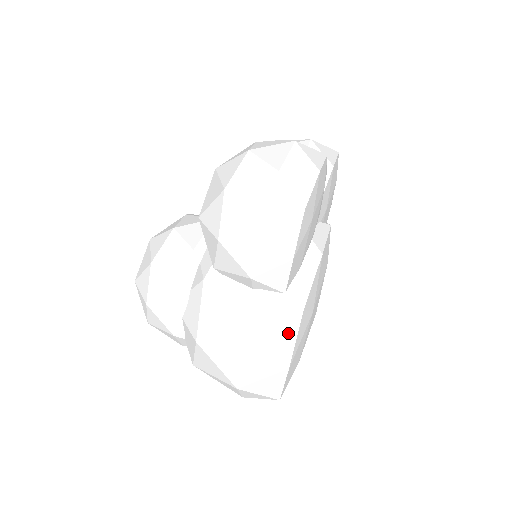
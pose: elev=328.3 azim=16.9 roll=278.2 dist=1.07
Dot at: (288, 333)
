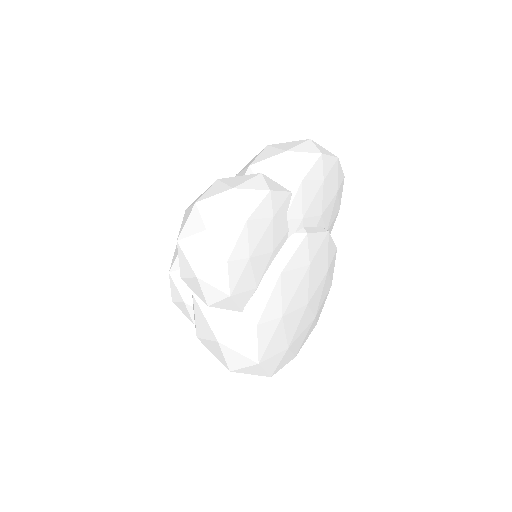
Dot at: (250, 341)
